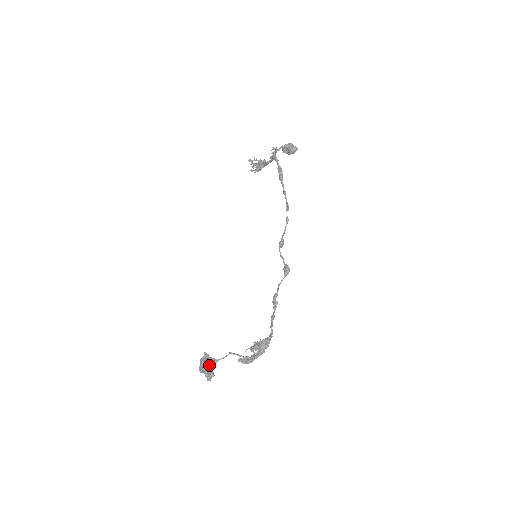
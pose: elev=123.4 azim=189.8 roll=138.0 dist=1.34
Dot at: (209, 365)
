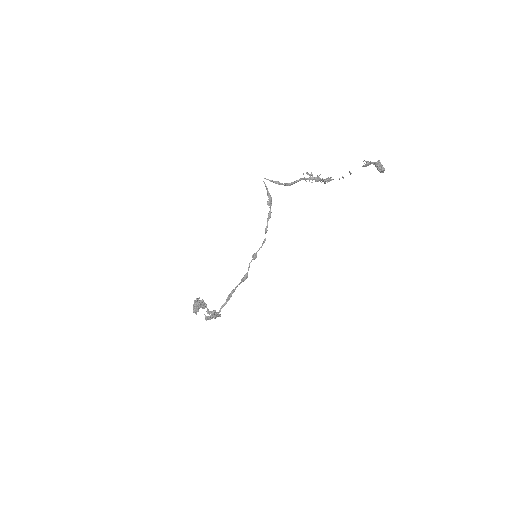
Dot at: (194, 305)
